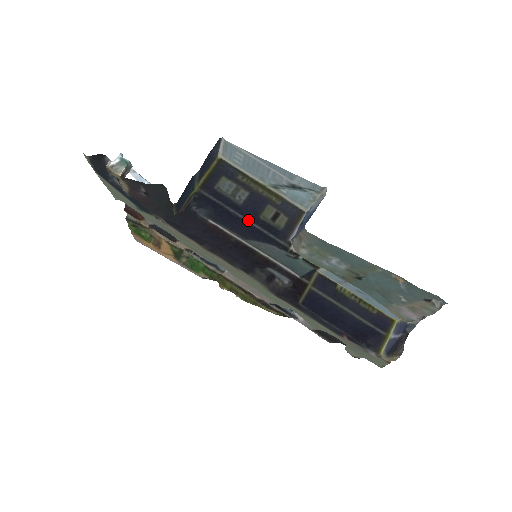
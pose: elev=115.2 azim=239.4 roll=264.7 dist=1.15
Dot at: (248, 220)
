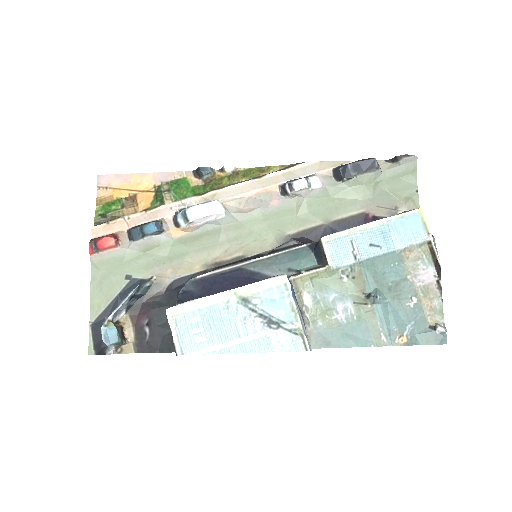
Dot at: occluded
